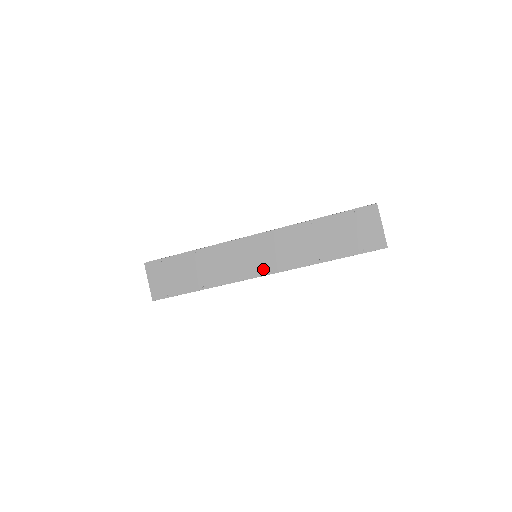
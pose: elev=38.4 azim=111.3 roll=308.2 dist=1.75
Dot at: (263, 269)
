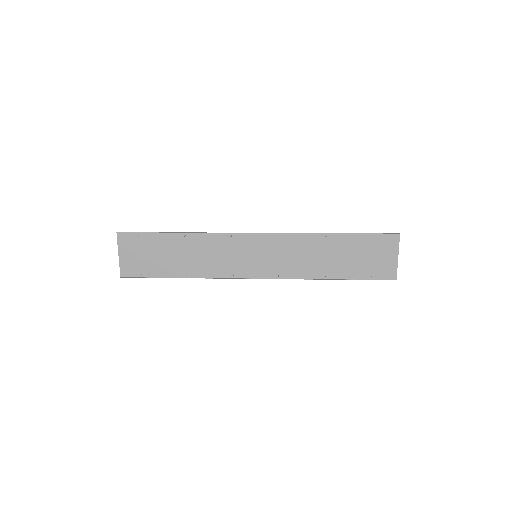
Dot at: (261, 271)
